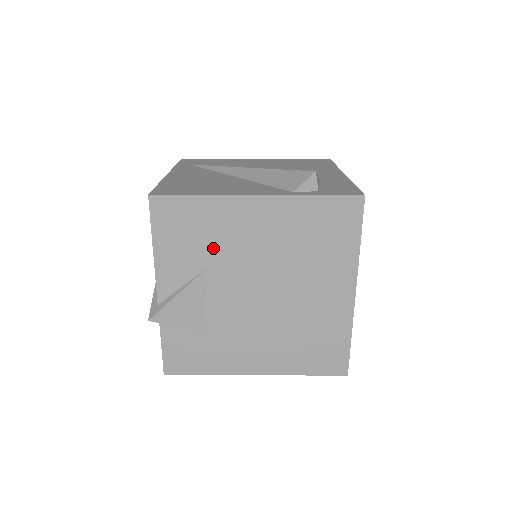
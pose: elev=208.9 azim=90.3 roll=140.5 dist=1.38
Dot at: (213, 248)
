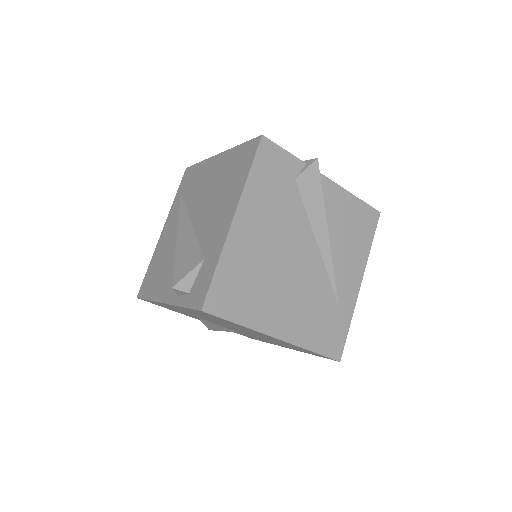
Dot at: (187, 313)
